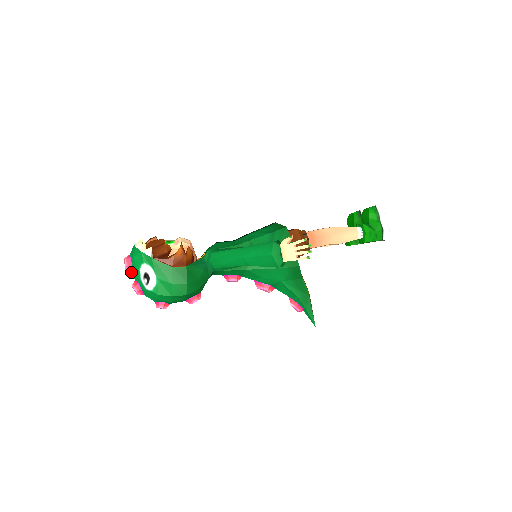
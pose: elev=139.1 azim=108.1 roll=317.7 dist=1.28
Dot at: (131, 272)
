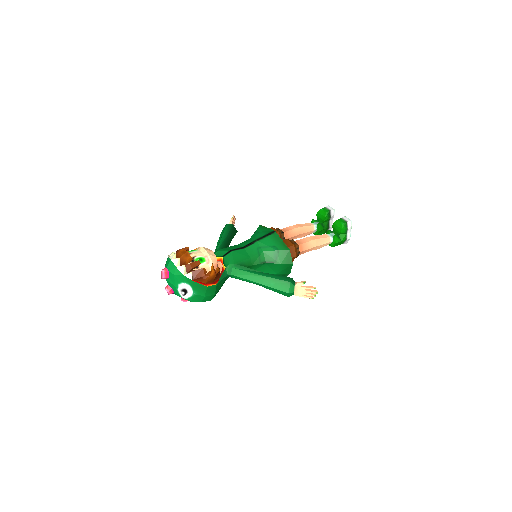
Dot at: (166, 280)
